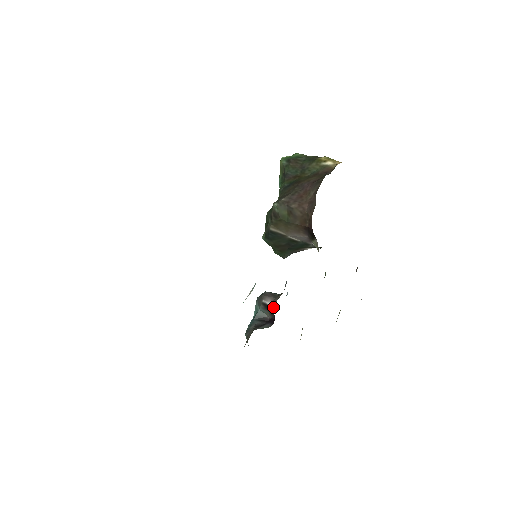
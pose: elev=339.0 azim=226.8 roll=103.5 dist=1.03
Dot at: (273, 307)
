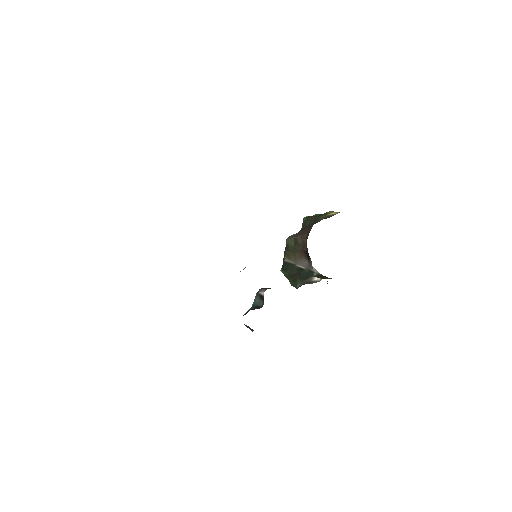
Dot at: (263, 294)
